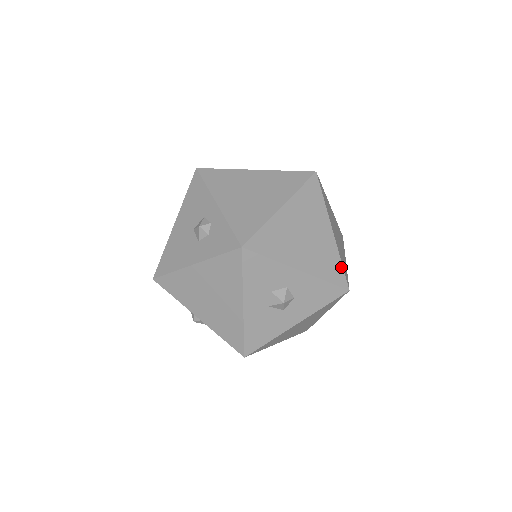
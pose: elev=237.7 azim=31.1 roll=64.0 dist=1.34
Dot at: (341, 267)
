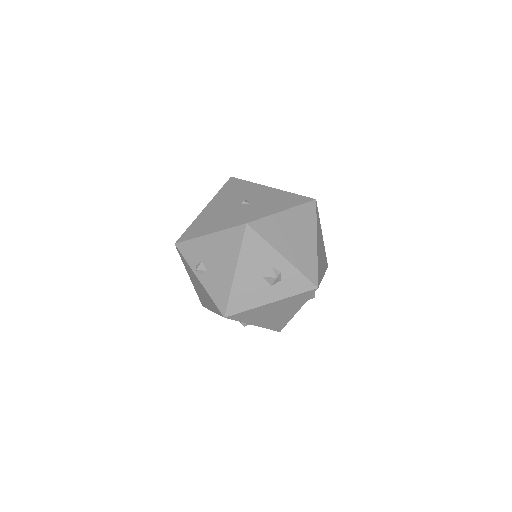
Dot at: occluded
